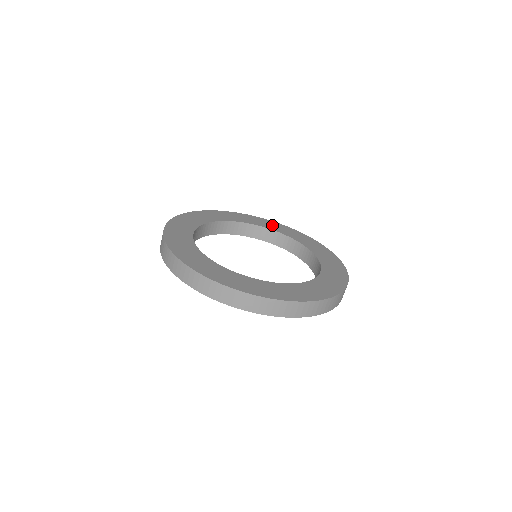
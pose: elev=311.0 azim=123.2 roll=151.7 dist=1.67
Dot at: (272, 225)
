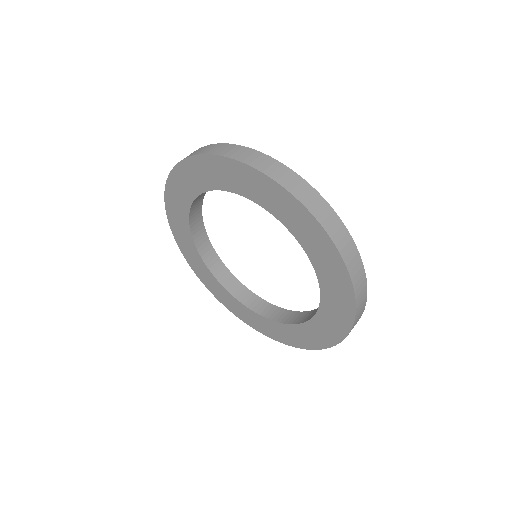
Dot at: occluded
